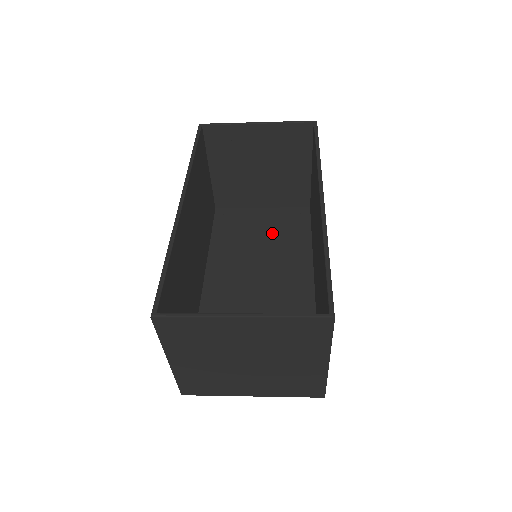
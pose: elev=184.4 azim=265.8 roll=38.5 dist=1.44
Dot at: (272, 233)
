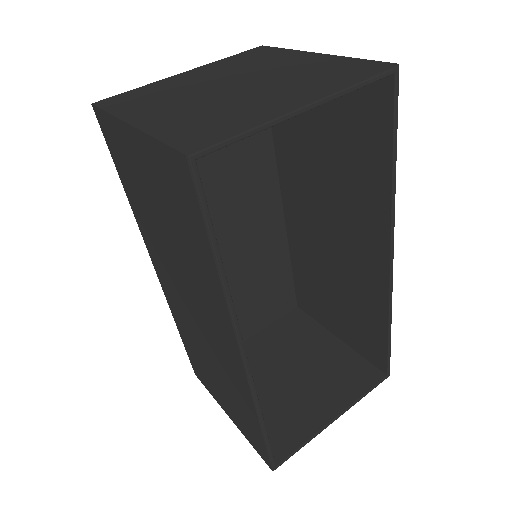
Dot at: occluded
